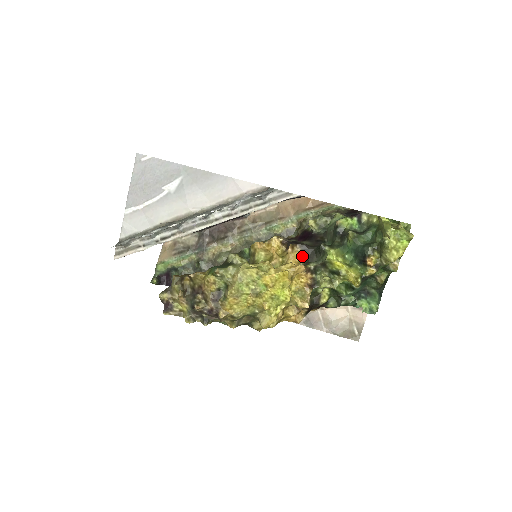
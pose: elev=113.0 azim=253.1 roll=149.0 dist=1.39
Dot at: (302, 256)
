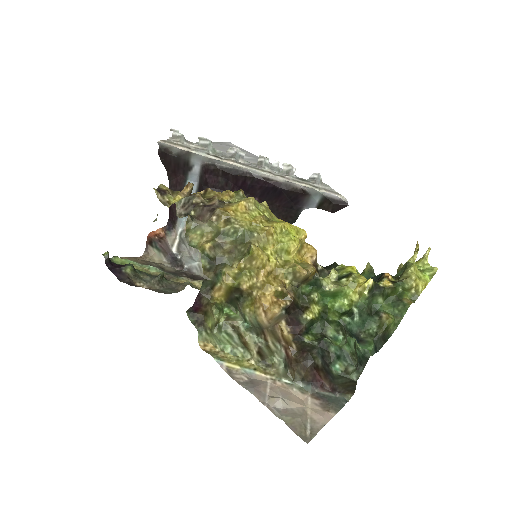
Dot at: occluded
